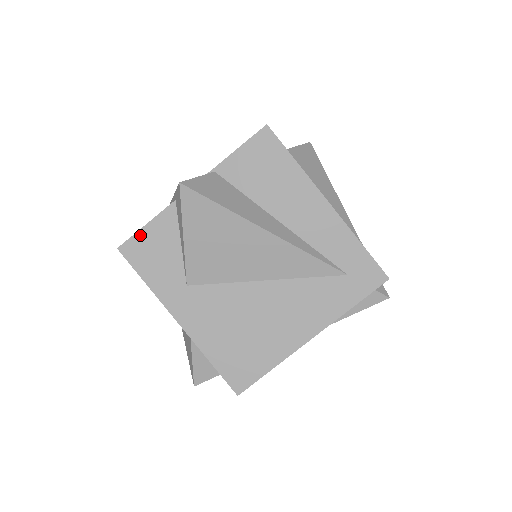
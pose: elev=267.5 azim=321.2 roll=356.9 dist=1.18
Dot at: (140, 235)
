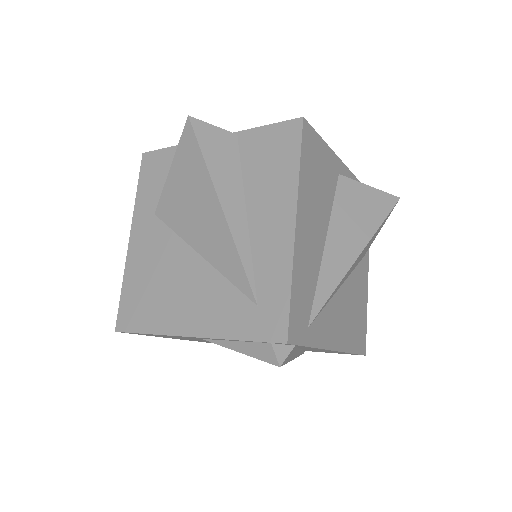
Dot at: (160, 153)
